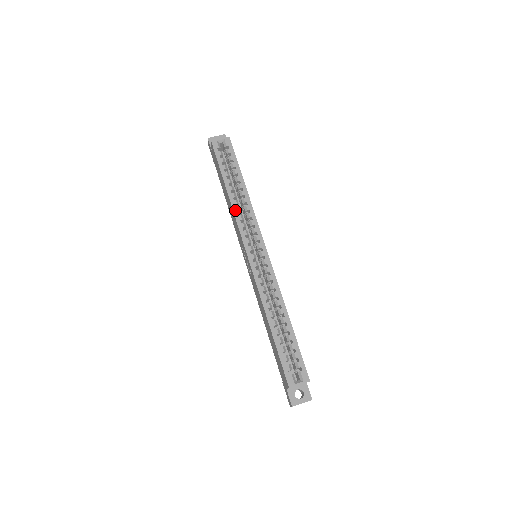
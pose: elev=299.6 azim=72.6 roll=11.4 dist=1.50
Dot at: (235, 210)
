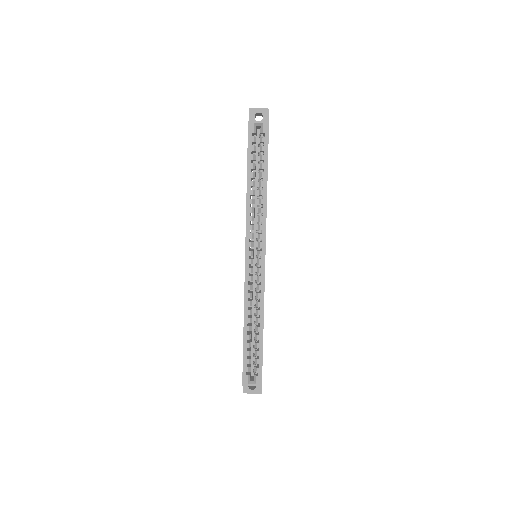
Dot at: (248, 209)
